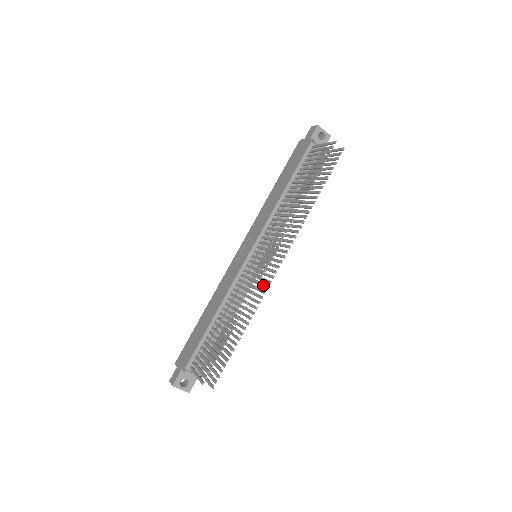
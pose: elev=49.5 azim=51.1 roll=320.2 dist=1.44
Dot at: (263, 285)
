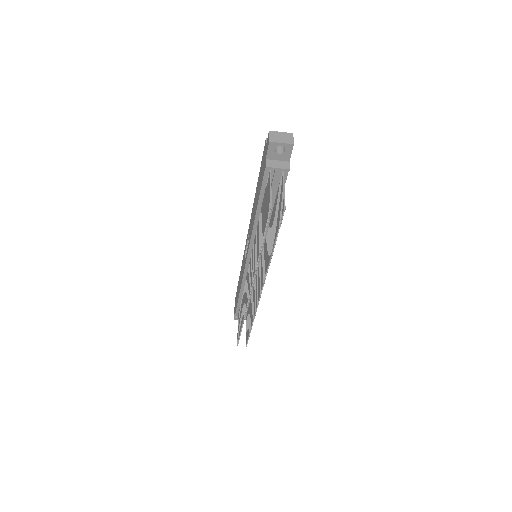
Dot at: (257, 298)
